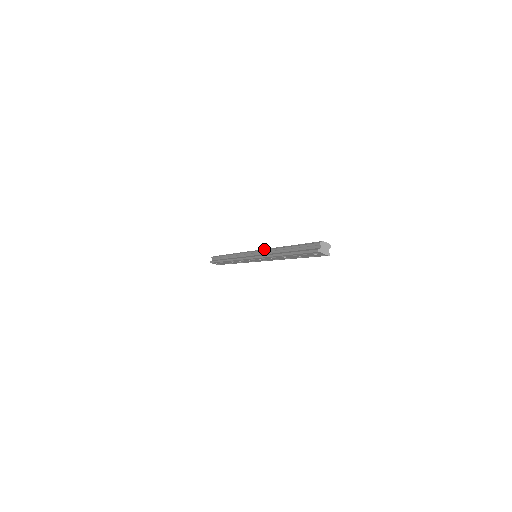
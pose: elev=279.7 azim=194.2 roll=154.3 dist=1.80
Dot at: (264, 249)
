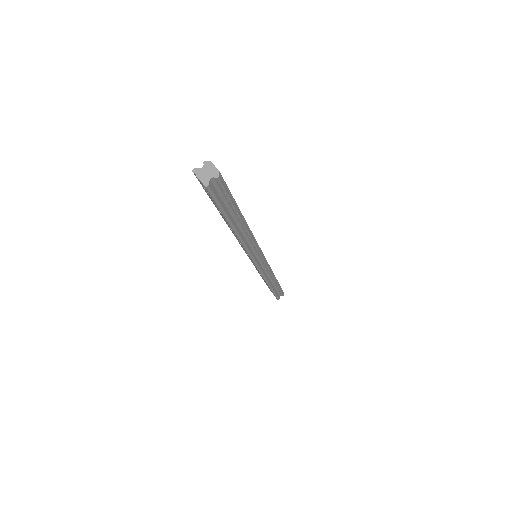
Dot at: occluded
